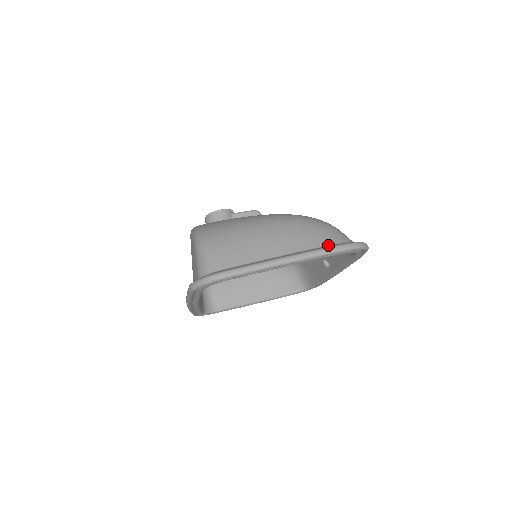
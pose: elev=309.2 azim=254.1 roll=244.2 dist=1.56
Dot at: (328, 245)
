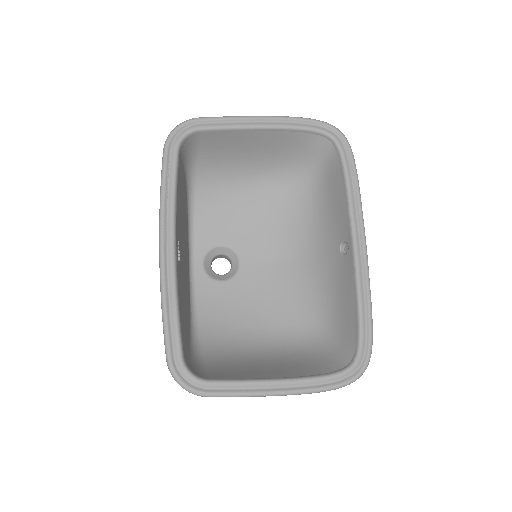
Dot at: occluded
